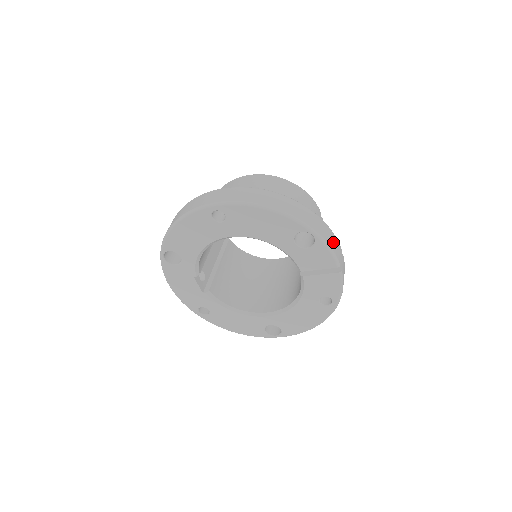
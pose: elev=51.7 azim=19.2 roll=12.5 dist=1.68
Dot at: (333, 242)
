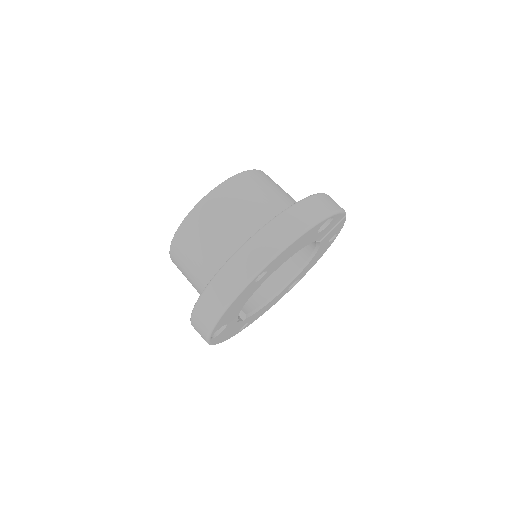
Dot at: (334, 202)
